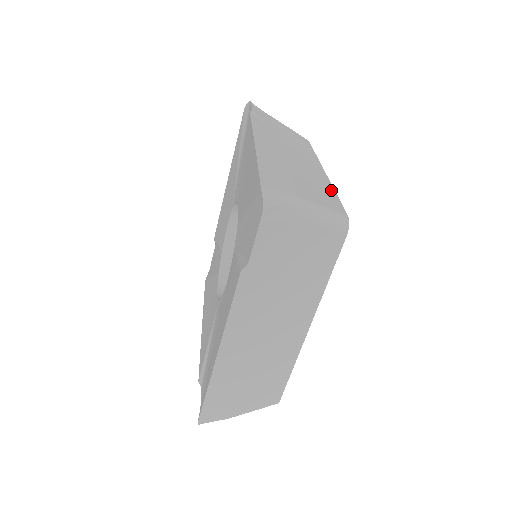
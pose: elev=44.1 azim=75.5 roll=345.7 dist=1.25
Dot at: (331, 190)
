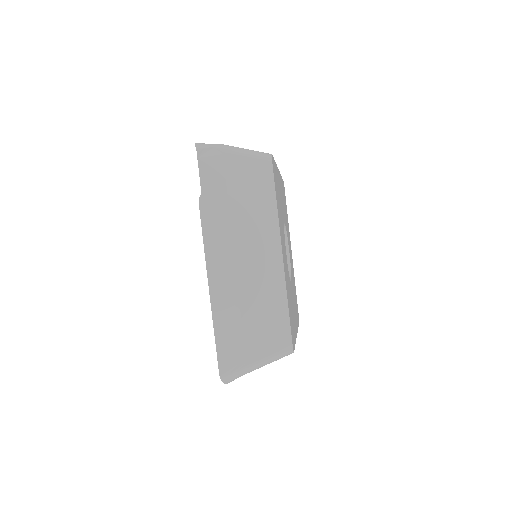
Dot at: occluded
